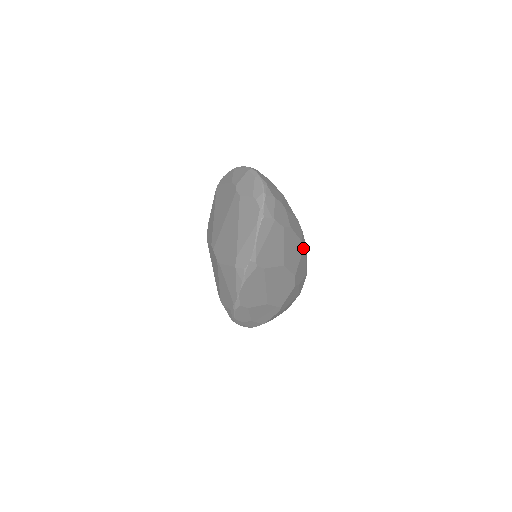
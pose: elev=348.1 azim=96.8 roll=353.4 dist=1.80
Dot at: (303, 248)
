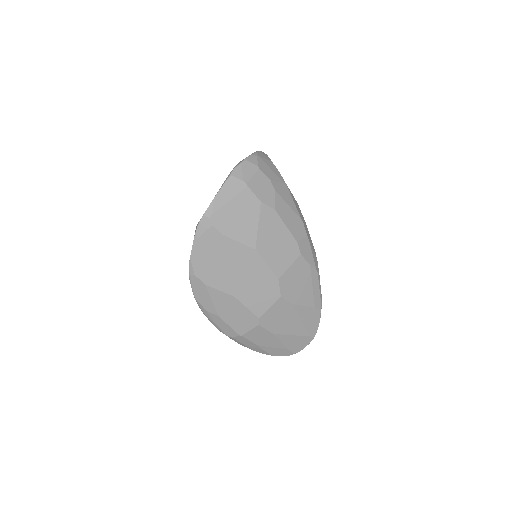
Dot at: (300, 254)
